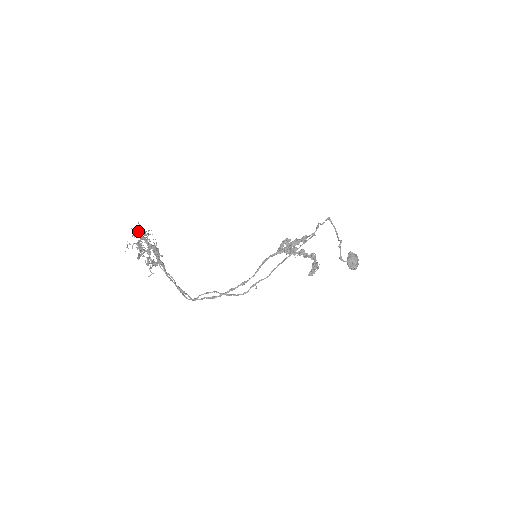
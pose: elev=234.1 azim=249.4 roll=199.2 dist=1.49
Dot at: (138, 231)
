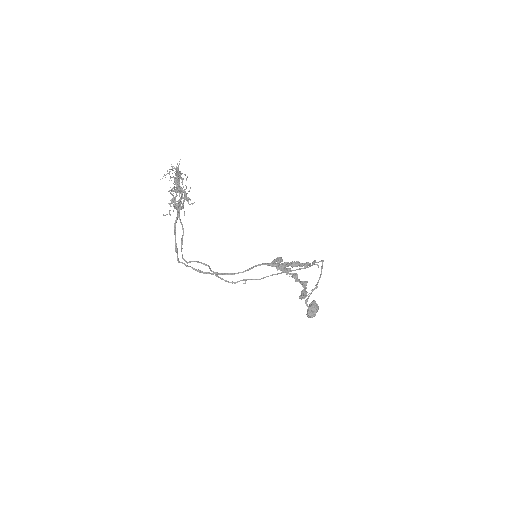
Dot at: (177, 169)
